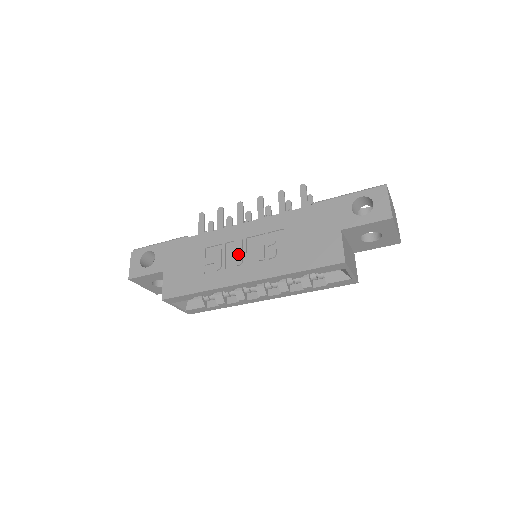
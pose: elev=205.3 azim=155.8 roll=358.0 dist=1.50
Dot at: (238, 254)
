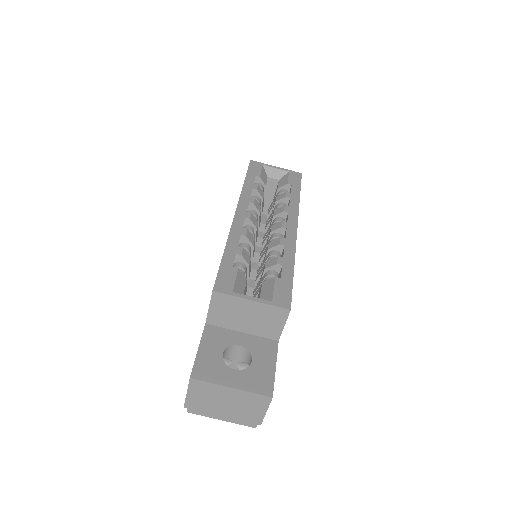
Dot at: occluded
